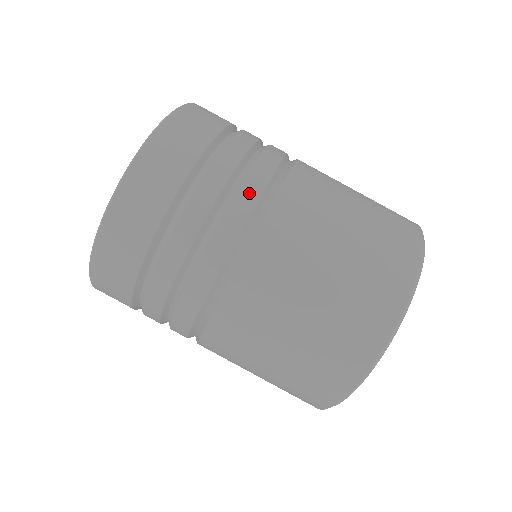
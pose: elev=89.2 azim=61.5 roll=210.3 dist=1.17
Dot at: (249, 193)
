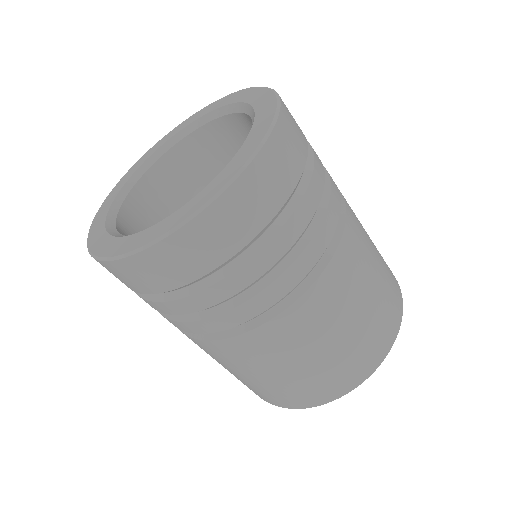
Dot at: (260, 303)
